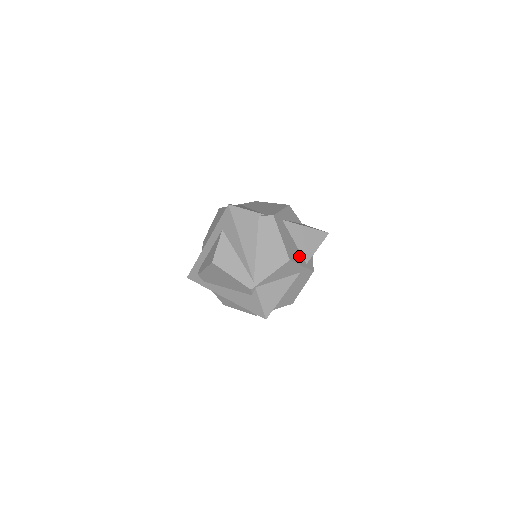
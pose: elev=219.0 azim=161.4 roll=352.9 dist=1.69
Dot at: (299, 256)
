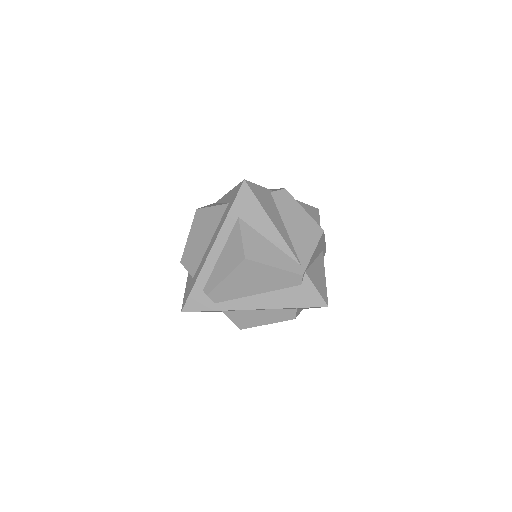
Dot at: occluded
